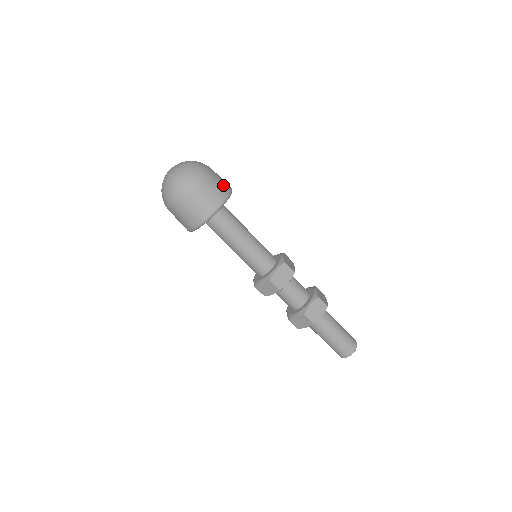
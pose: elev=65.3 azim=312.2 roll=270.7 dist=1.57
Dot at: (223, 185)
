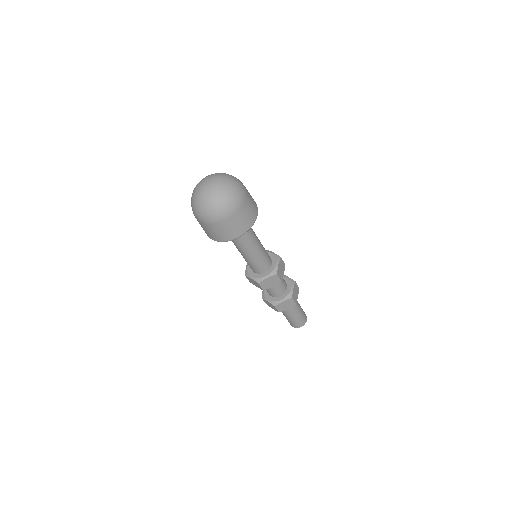
Dot at: (250, 215)
